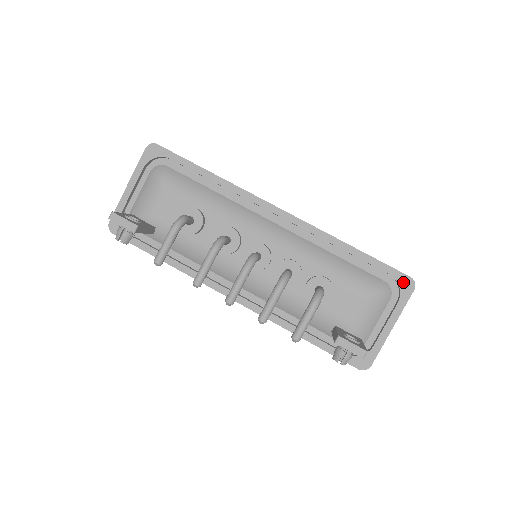
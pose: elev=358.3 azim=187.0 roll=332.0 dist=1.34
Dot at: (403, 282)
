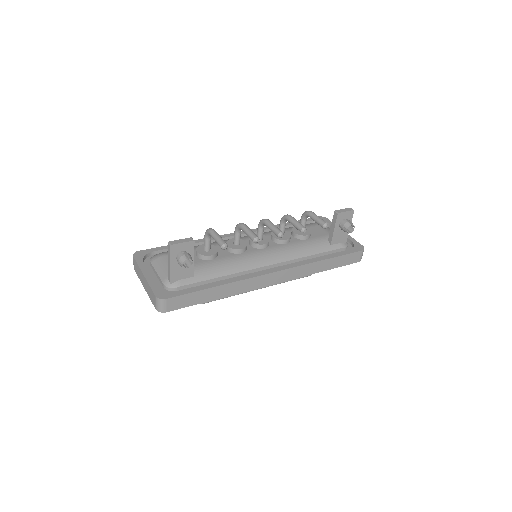
Dot at: occluded
